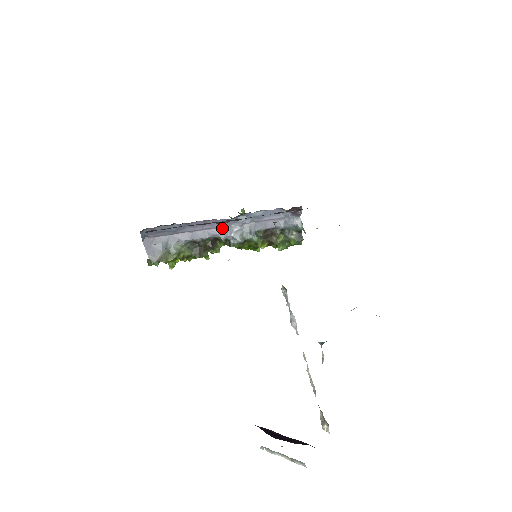
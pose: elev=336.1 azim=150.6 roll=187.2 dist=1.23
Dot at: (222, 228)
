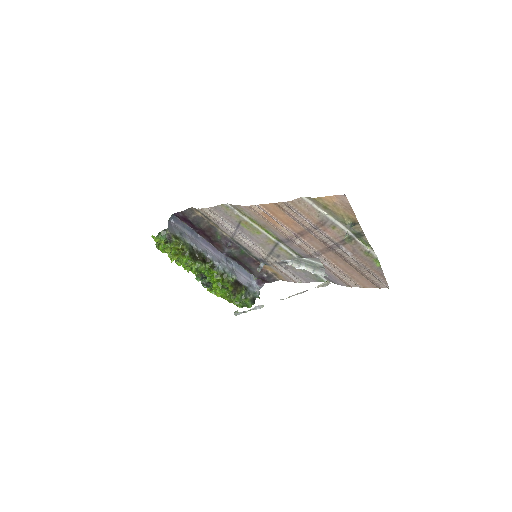
Dot at: (216, 256)
